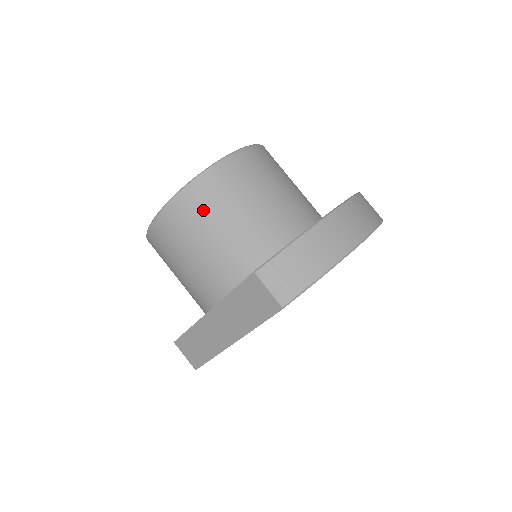
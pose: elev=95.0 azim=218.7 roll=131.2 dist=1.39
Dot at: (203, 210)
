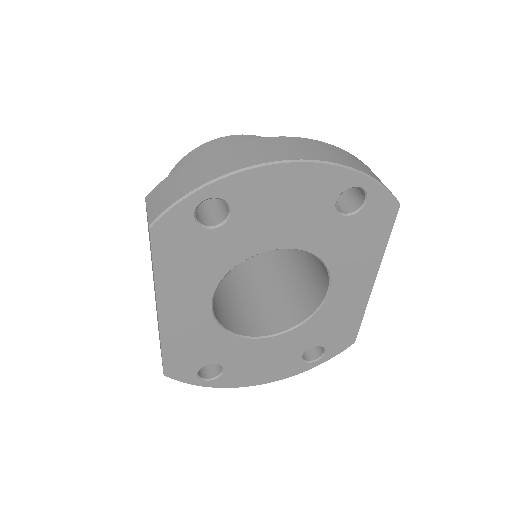
Dot at: occluded
